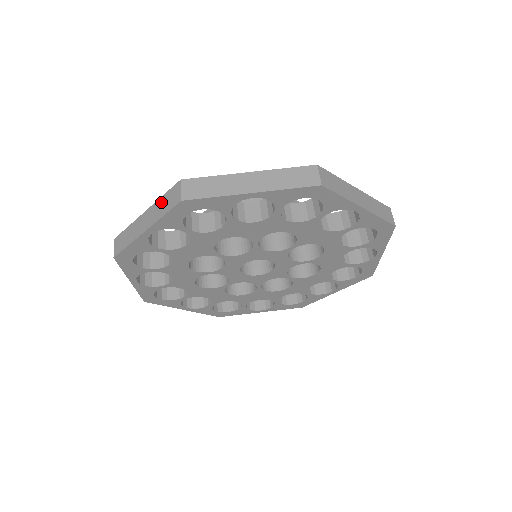
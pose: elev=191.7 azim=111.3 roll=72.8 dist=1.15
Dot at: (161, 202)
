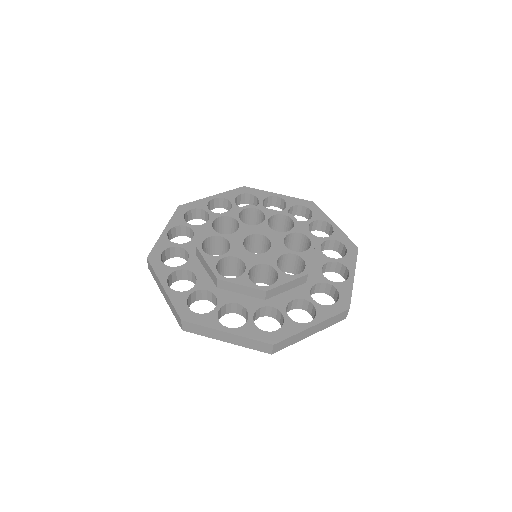
Dot at: (249, 341)
